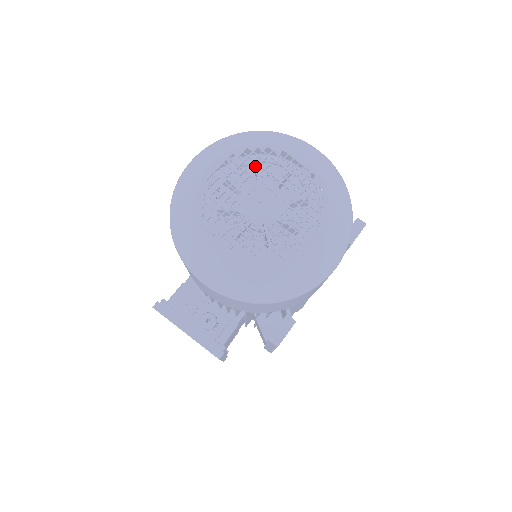
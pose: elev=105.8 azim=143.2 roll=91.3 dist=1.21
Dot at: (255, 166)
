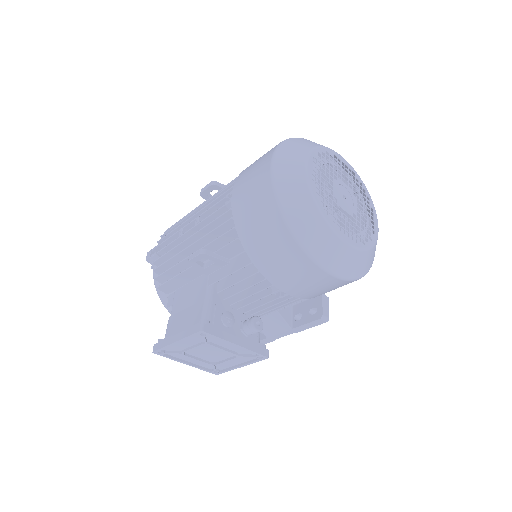
Dot at: (325, 167)
